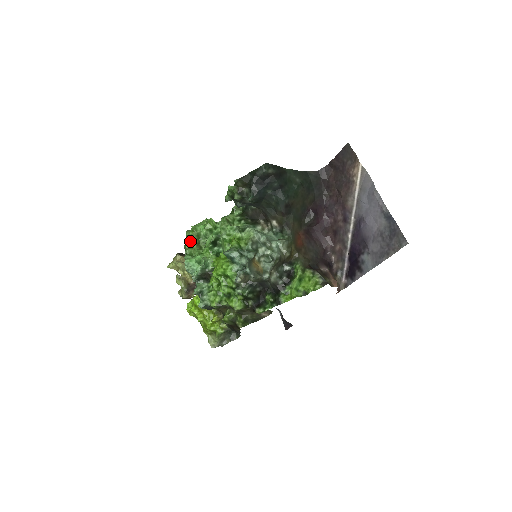
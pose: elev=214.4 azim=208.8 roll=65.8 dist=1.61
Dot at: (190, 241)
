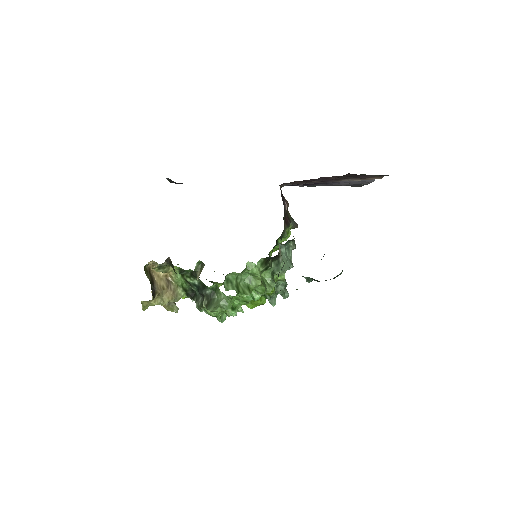
Dot at: occluded
